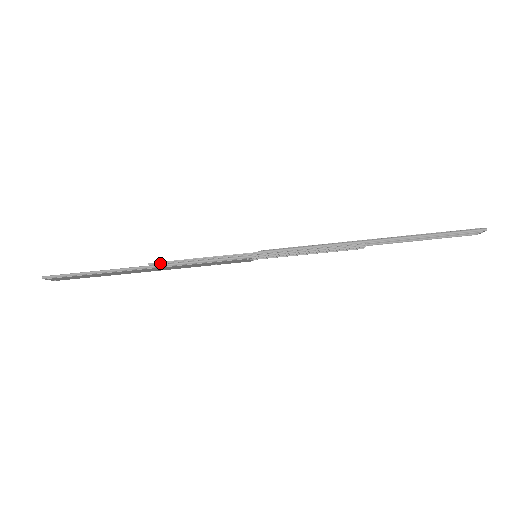
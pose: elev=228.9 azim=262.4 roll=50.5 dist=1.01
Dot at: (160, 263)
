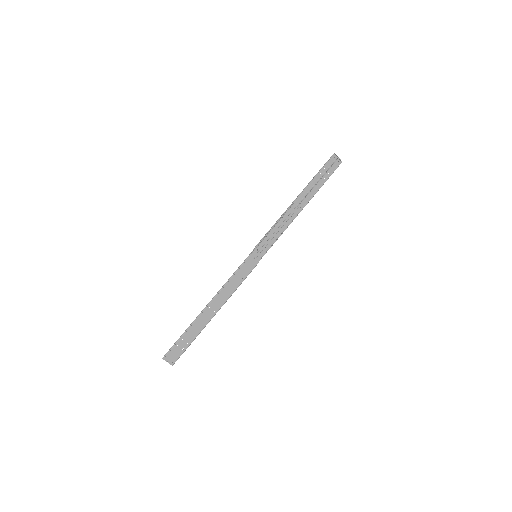
Dot at: (214, 298)
